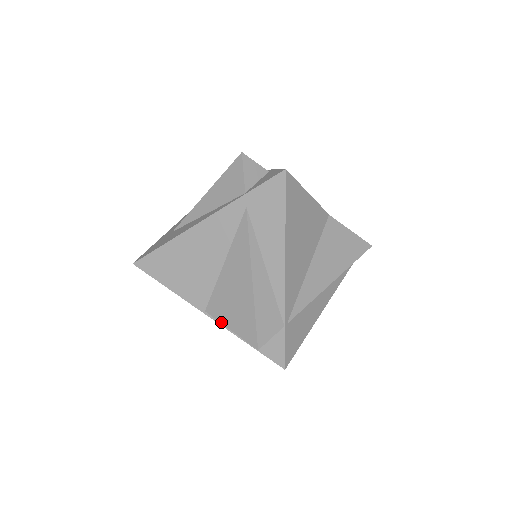
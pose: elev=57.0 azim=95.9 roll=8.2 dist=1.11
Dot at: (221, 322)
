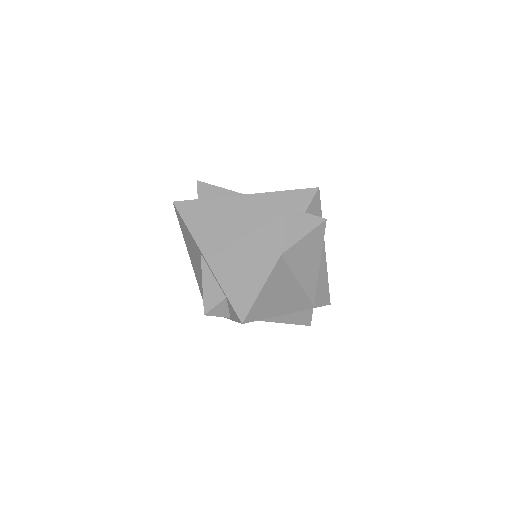
Dot at: occluded
